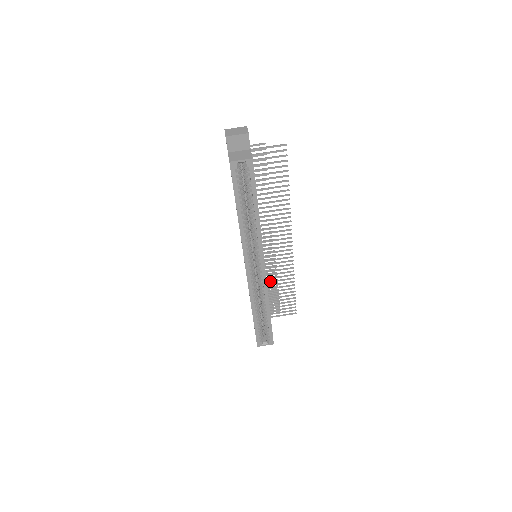
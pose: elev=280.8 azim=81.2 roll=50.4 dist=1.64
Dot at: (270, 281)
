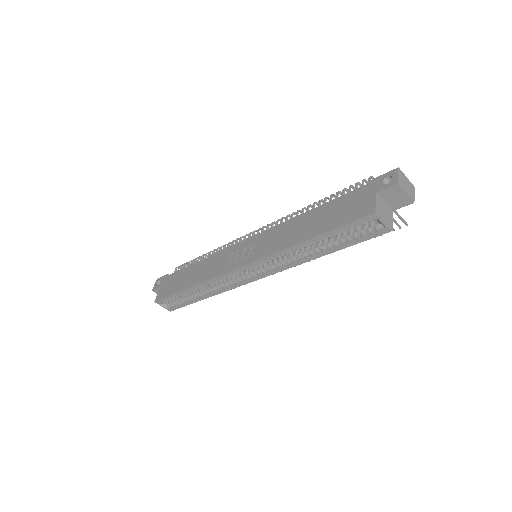
Dot at: occluded
